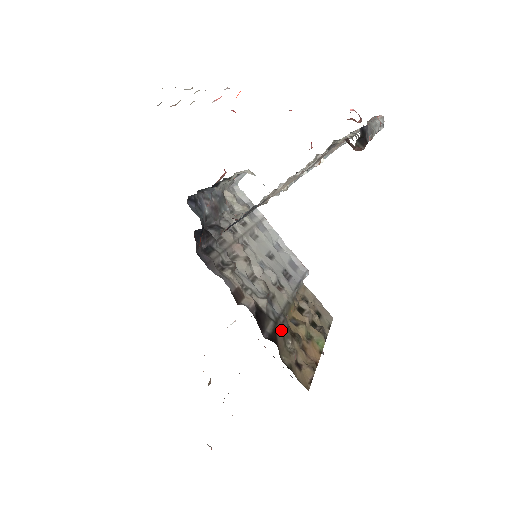
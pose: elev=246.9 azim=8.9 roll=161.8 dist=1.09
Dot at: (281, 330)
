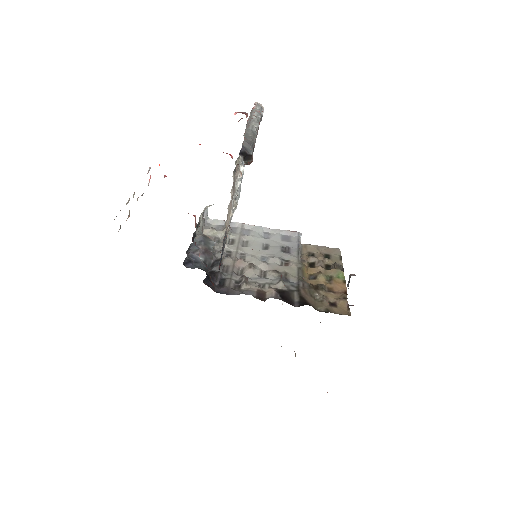
Dot at: (305, 292)
